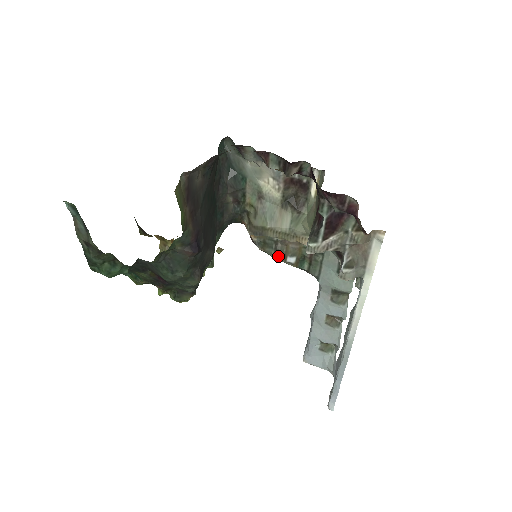
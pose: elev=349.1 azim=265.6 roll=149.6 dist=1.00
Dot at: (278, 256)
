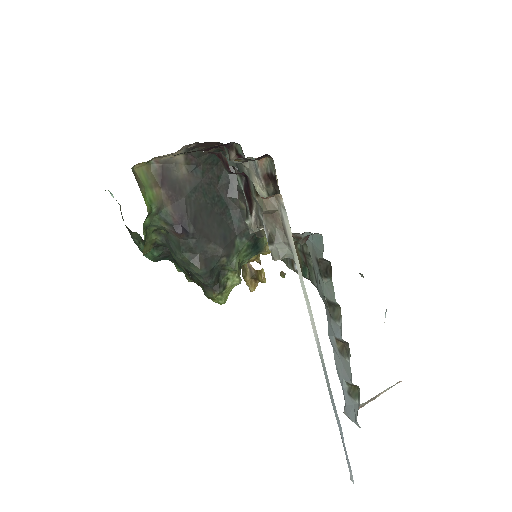
Dot at: (289, 264)
